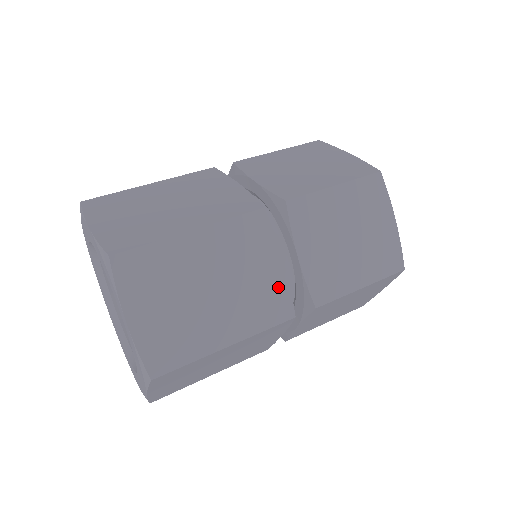
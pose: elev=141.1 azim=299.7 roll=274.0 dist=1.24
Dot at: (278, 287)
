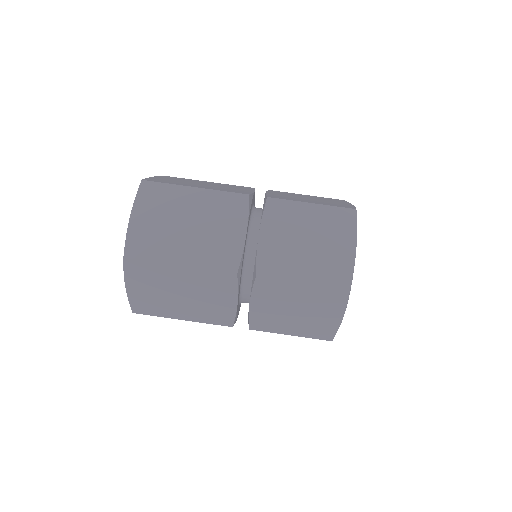
Dot at: occluded
